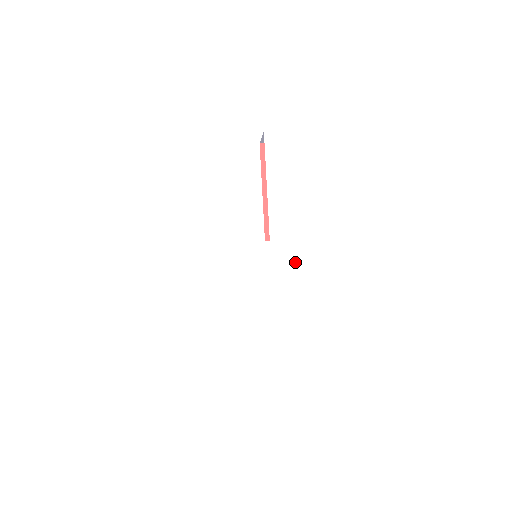
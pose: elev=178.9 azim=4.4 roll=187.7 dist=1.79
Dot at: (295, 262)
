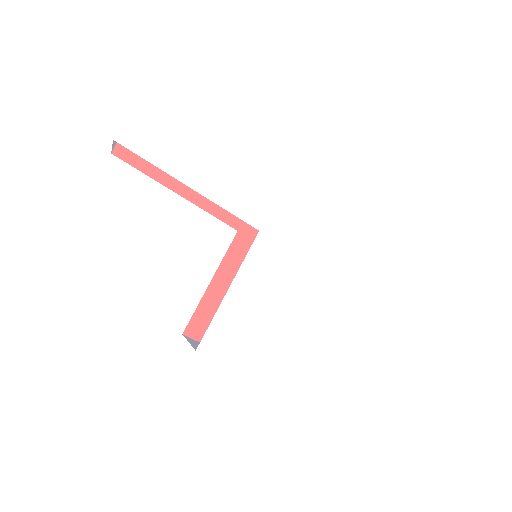
Dot at: (302, 217)
